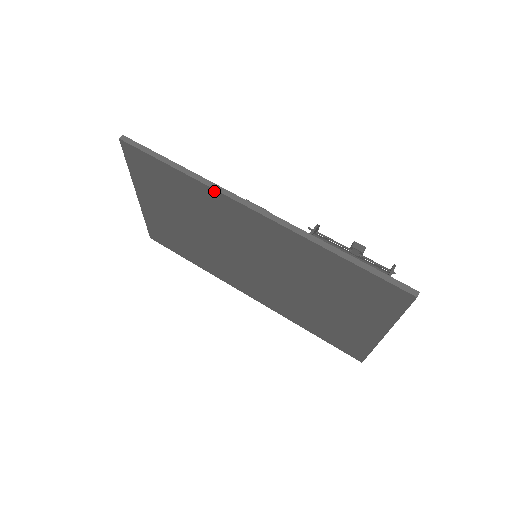
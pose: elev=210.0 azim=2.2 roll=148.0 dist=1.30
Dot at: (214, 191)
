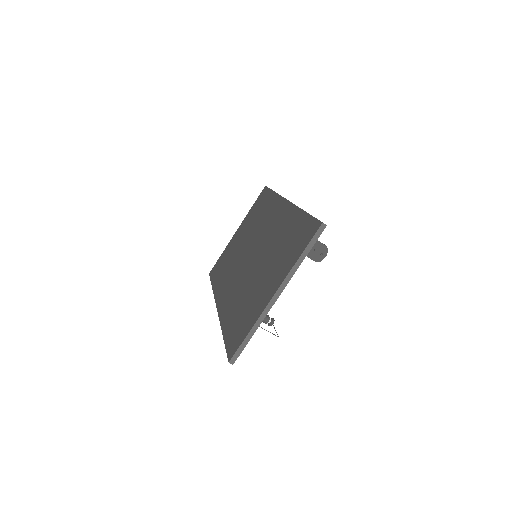
Dot at: (279, 197)
